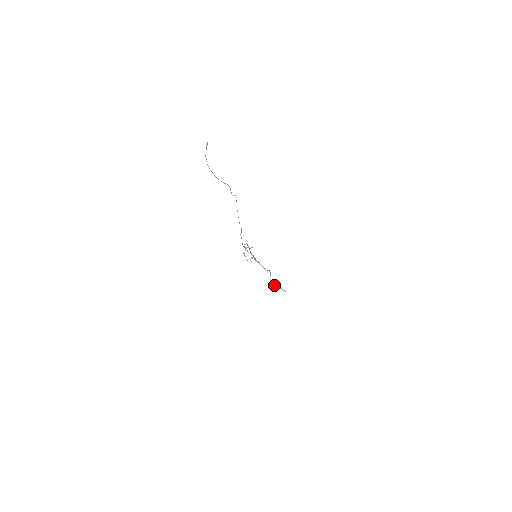
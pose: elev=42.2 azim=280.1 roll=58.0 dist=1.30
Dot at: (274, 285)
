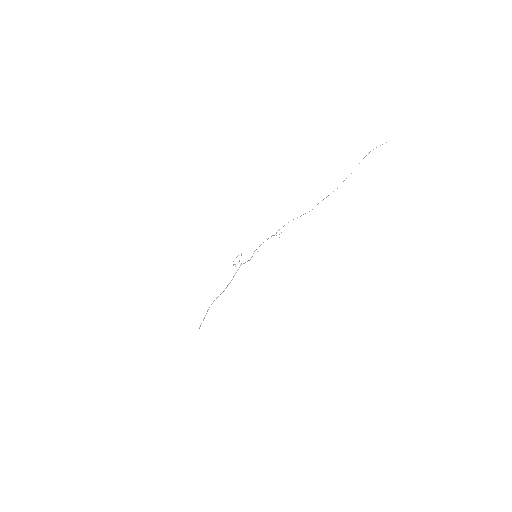
Dot at: occluded
